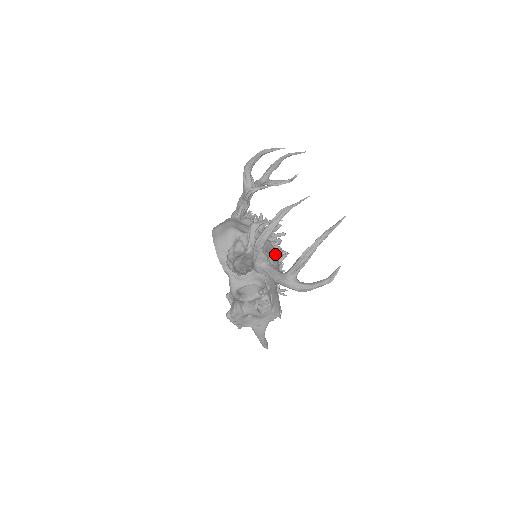
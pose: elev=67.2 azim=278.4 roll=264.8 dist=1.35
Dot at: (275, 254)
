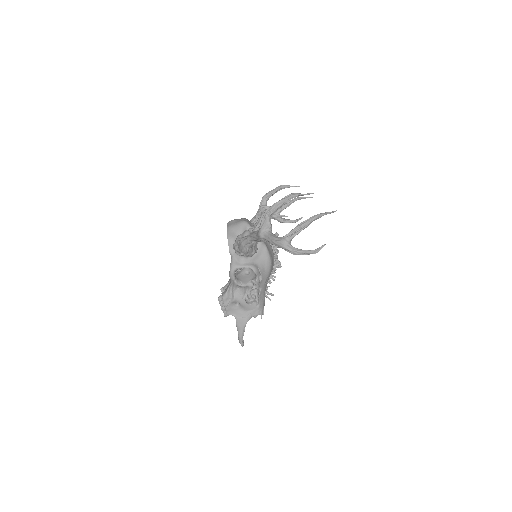
Dot at: (272, 255)
